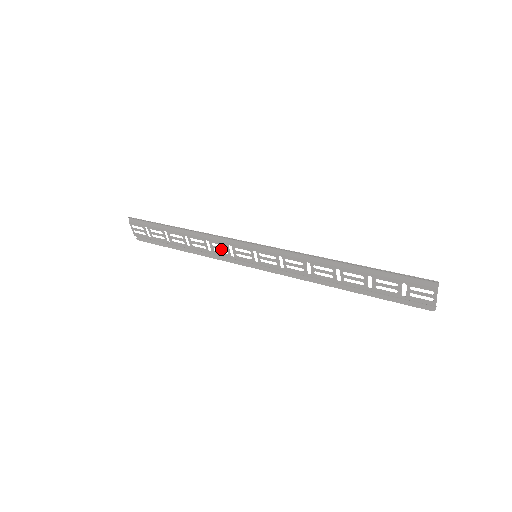
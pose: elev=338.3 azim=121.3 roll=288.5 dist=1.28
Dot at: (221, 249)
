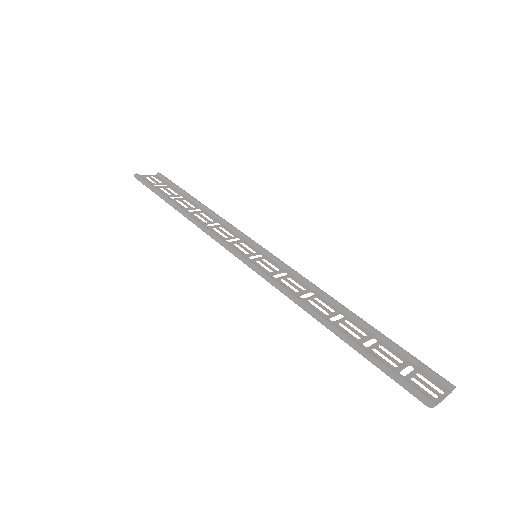
Dot at: (224, 233)
